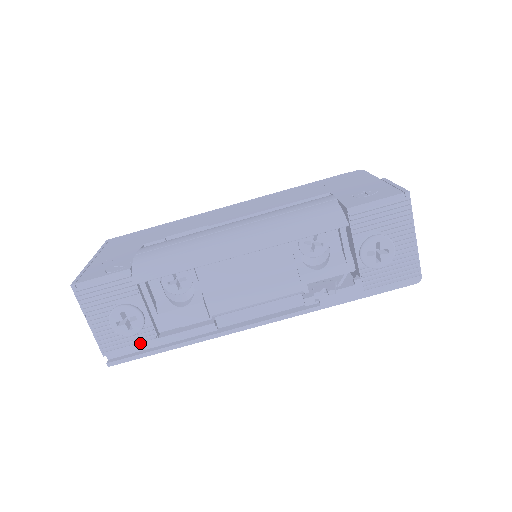
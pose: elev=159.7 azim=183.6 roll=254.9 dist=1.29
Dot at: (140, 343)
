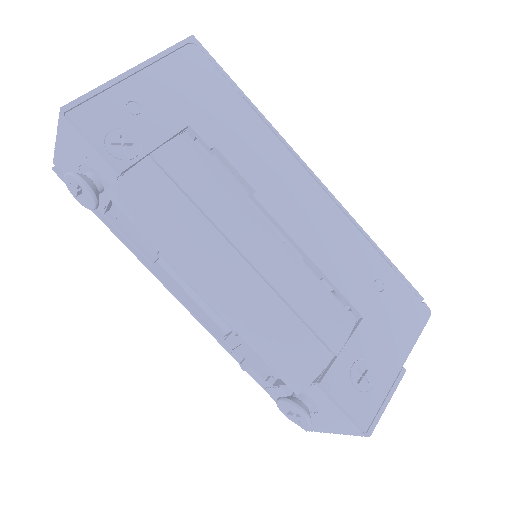
Dot at: occluded
